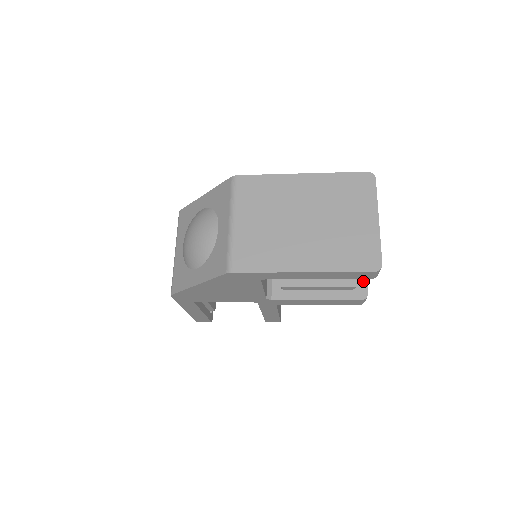
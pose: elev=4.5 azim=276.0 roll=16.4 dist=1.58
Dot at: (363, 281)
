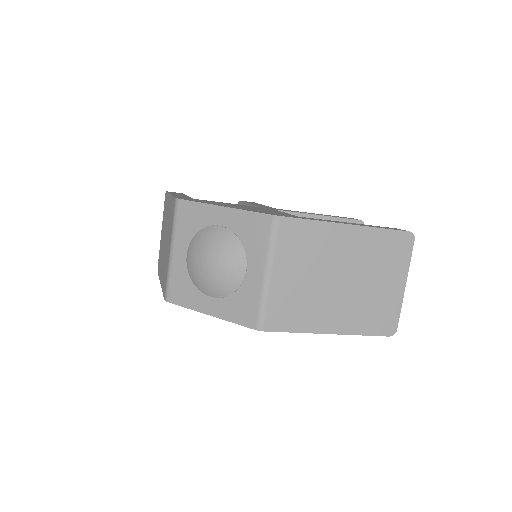
Dot at: occluded
